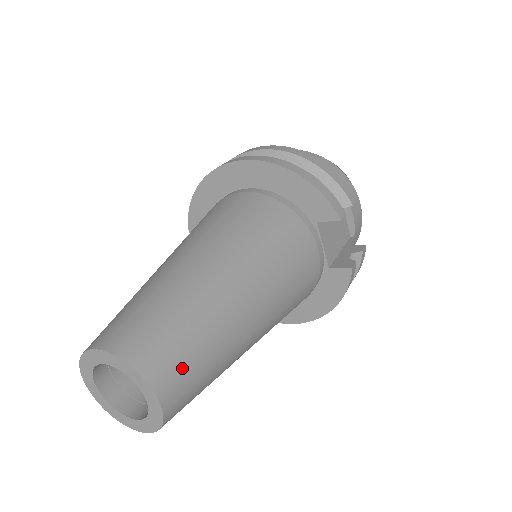
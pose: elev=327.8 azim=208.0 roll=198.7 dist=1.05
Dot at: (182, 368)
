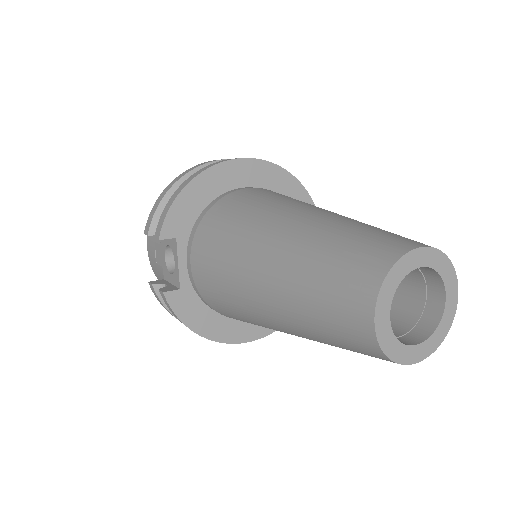
Dot at: occluded
